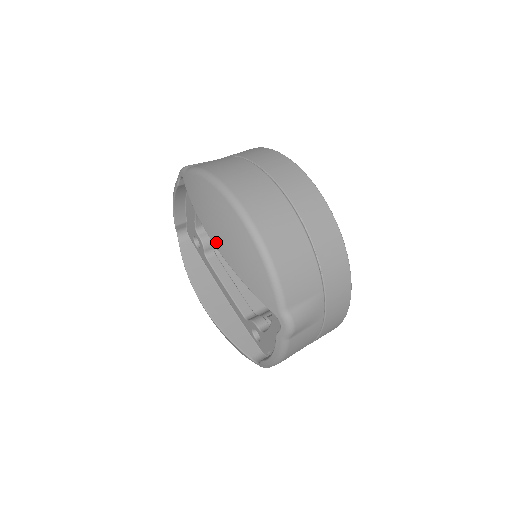
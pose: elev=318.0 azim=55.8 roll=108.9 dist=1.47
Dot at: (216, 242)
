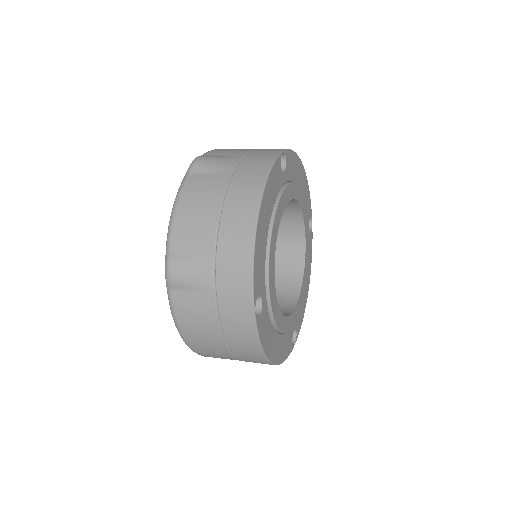
Dot at: occluded
